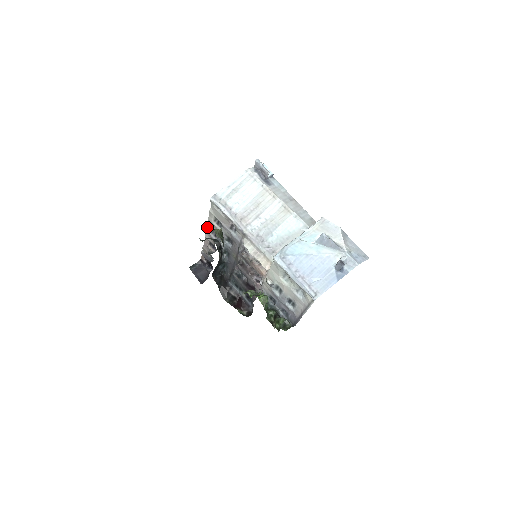
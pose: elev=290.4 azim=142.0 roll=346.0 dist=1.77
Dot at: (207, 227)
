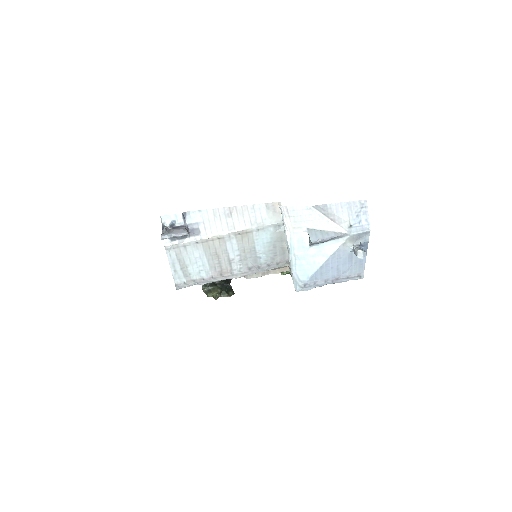
Dot at: occluded
